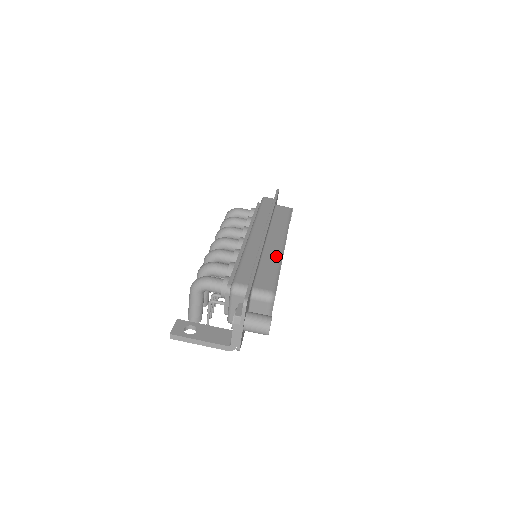
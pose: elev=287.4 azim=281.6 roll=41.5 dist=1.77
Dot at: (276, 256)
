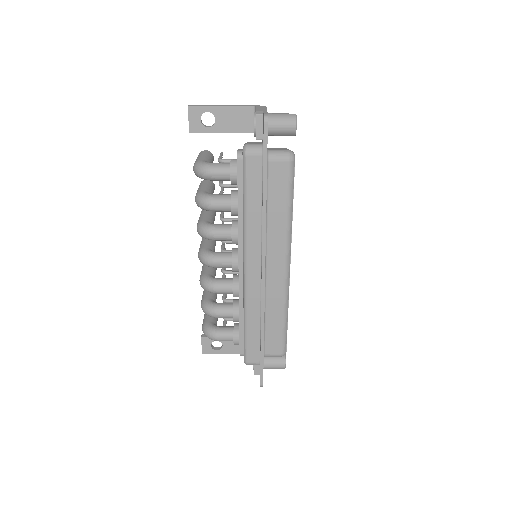
Dot at: (281, 299)
